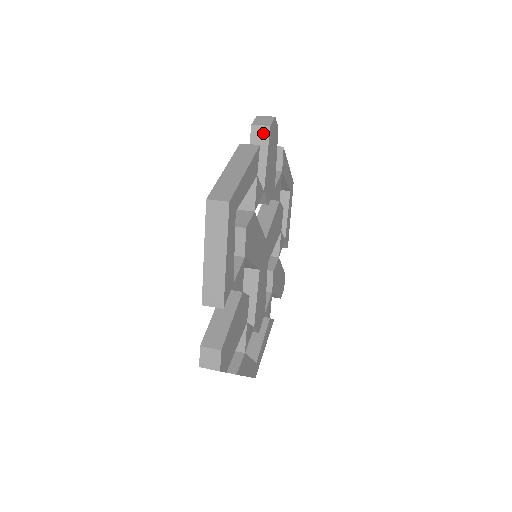
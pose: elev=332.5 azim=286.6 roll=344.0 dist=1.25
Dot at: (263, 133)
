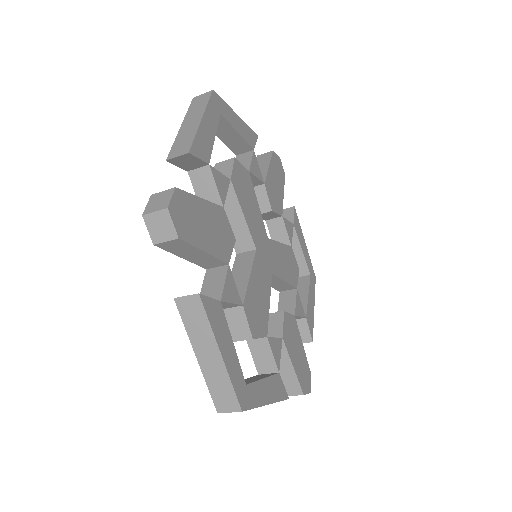
Dot at: (266, 156)
